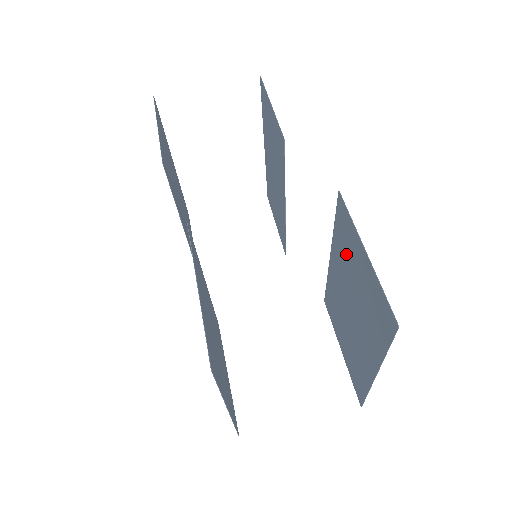
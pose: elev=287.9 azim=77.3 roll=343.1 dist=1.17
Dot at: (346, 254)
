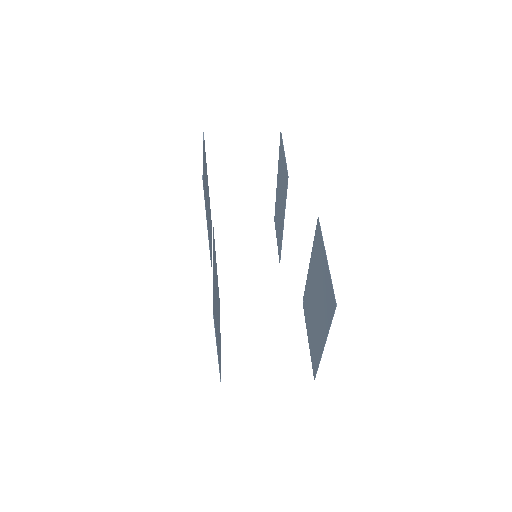
Dot at: (317, 261)
